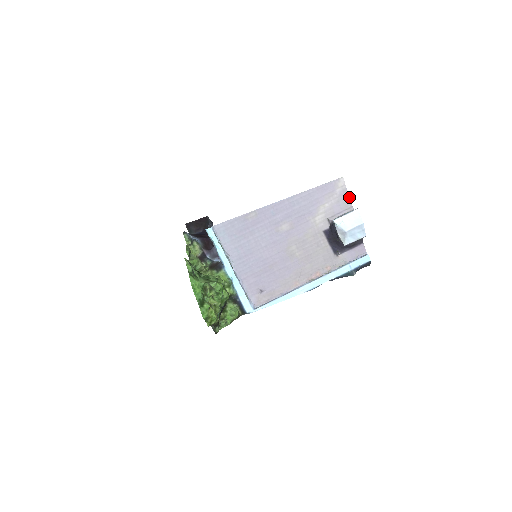
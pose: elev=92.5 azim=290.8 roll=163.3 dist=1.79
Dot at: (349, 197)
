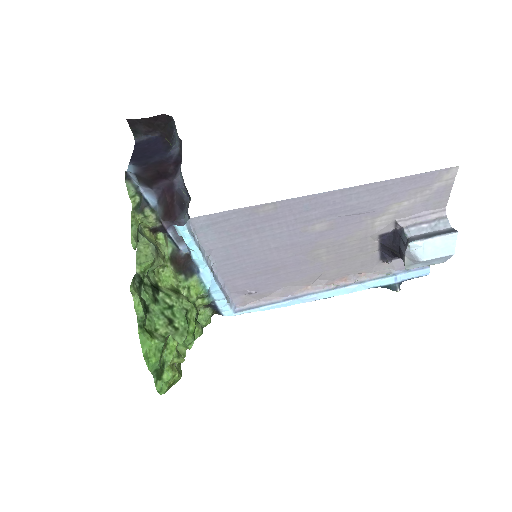
Dot at: (449, 196)
